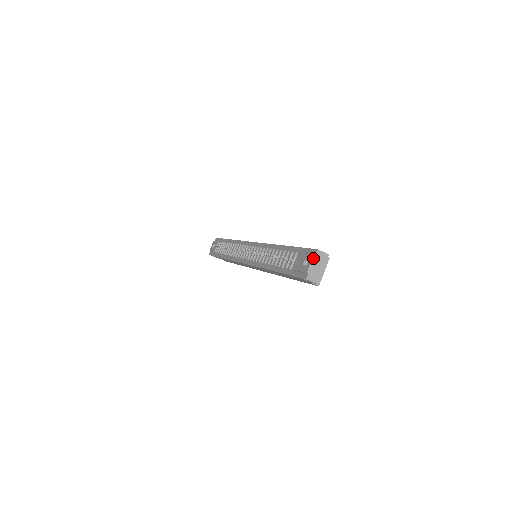
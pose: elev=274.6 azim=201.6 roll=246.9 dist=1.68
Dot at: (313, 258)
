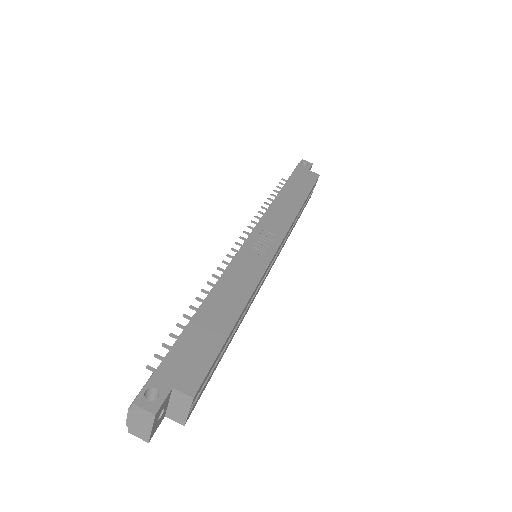
Dot at: (129, 411)
